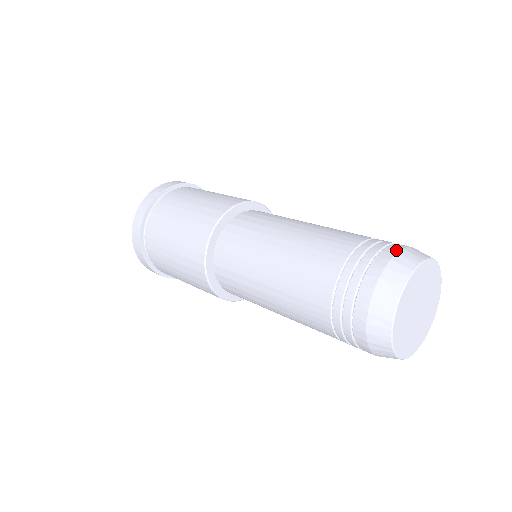
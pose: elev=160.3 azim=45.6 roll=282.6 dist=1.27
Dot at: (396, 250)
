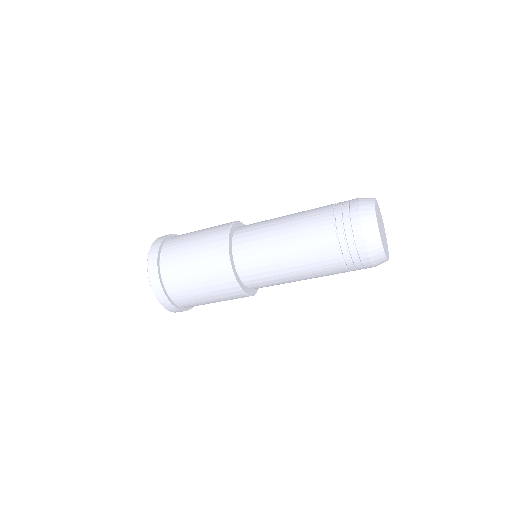
Dot at: (357, 204)
